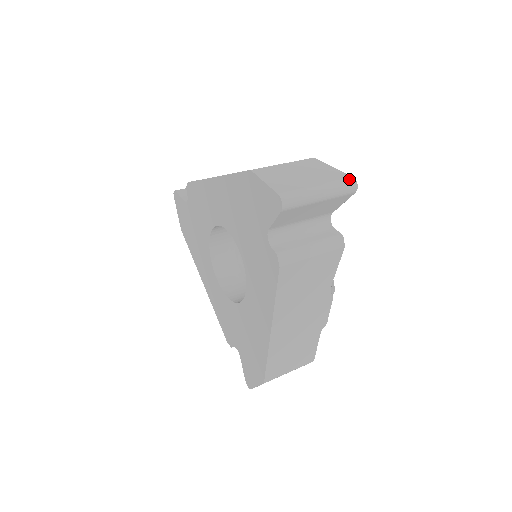
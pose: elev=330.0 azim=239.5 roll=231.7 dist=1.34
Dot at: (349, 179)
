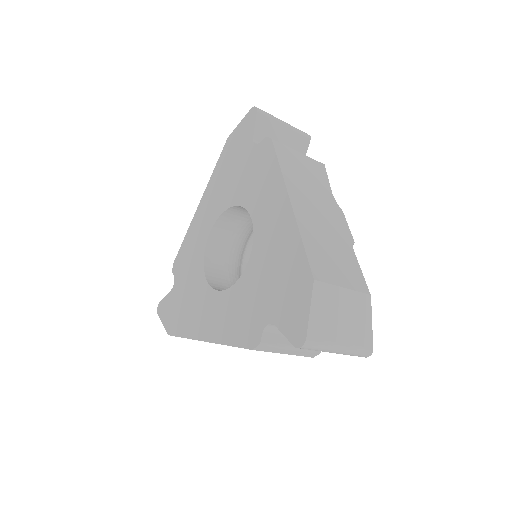
Dot at: occluded
